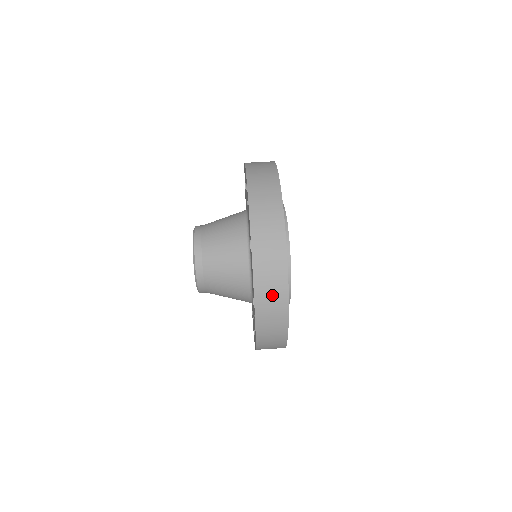
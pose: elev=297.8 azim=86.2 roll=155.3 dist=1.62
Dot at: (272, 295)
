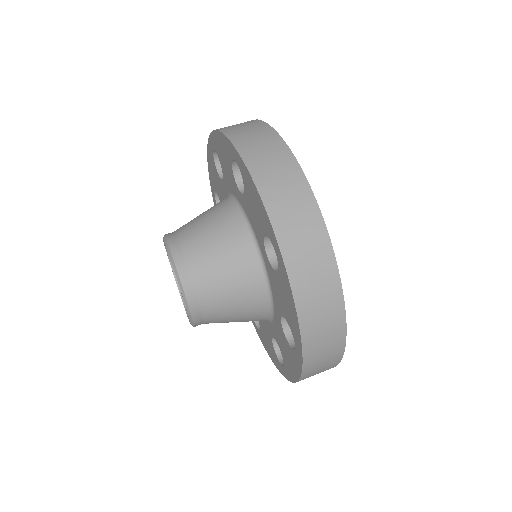
Dot at: (288, 196)
